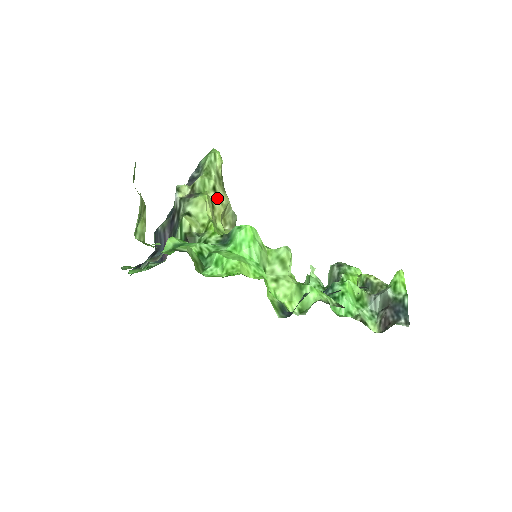
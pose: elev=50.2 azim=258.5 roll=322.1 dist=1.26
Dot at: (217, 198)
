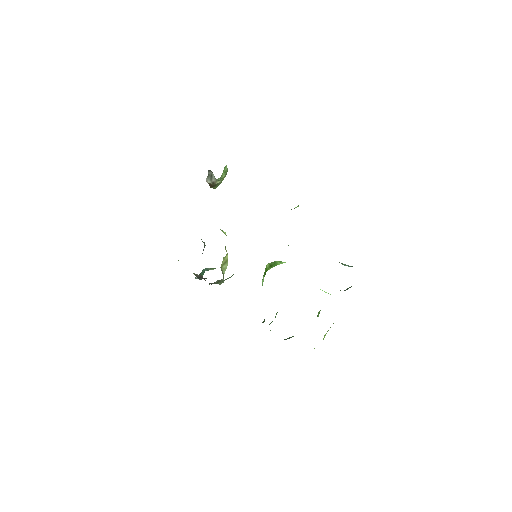
Dot at: occluded
